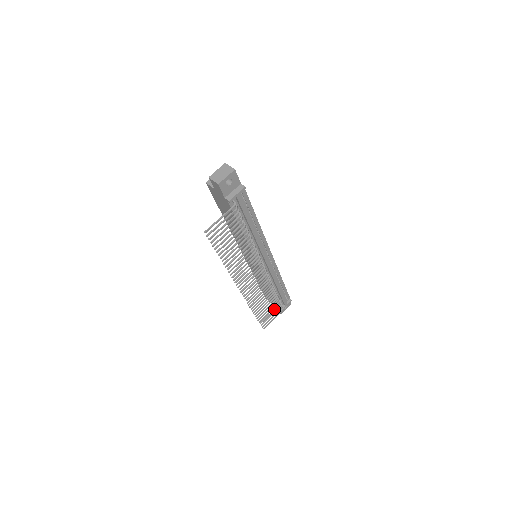
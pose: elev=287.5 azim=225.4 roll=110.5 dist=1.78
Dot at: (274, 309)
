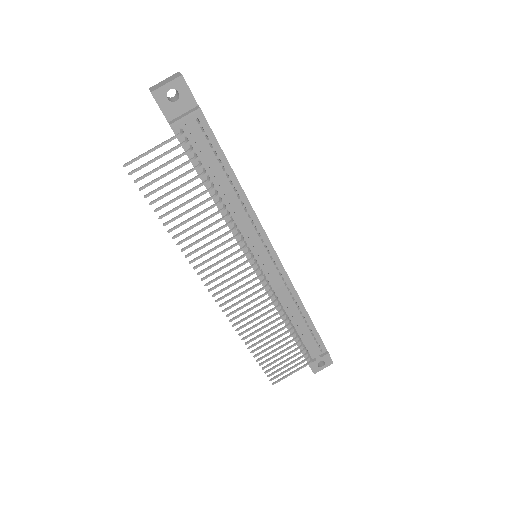
Dot at: (291, 356)
